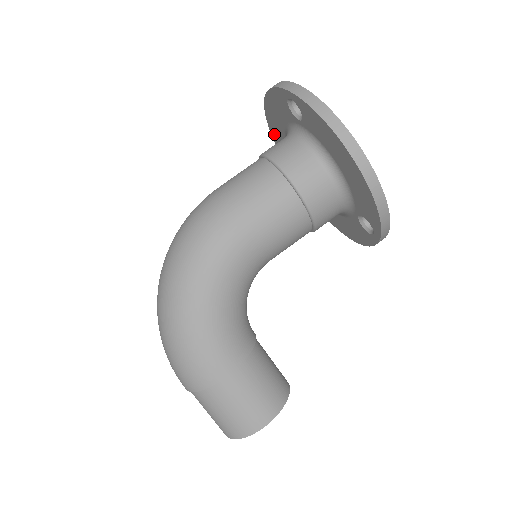
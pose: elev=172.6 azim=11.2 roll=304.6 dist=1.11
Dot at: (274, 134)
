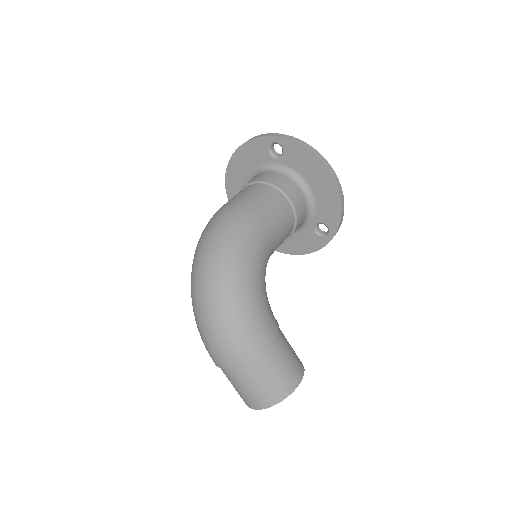
Dot at: (230, 182)
